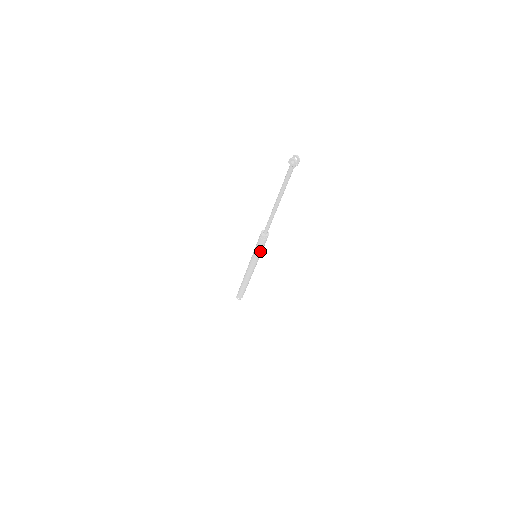
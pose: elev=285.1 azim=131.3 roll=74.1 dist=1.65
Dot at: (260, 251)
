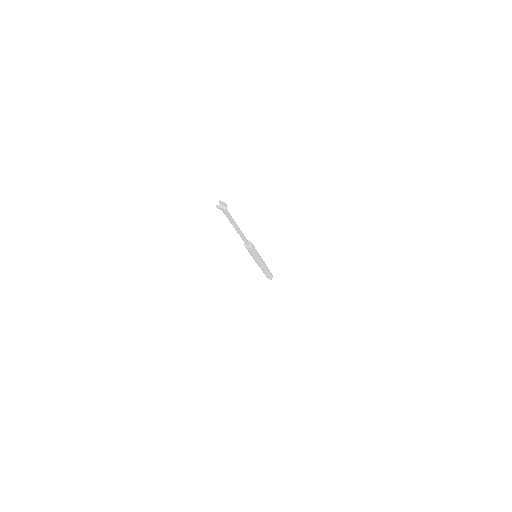
Dot at: (255, 255)
